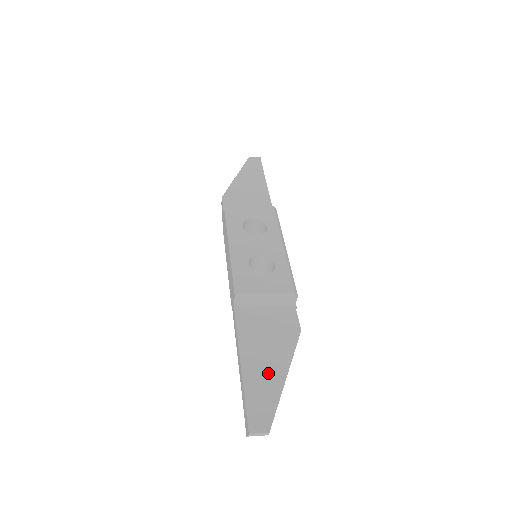
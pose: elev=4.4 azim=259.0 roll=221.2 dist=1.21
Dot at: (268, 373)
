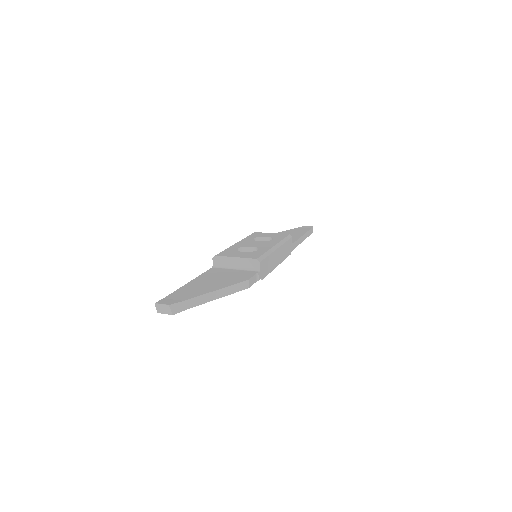
Dot at: (200, 289)
